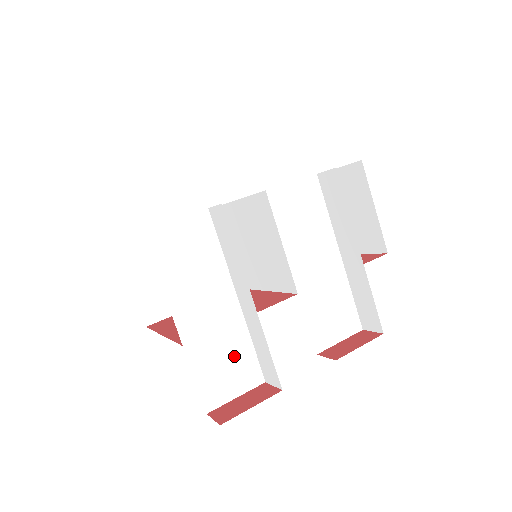
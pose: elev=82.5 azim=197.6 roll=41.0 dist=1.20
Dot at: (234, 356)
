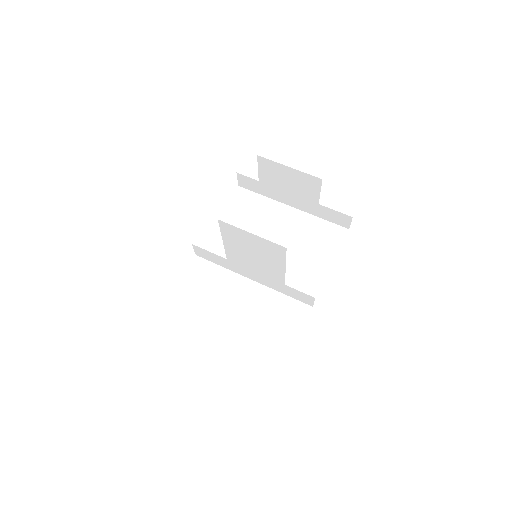
Dot at: (279, 310)
